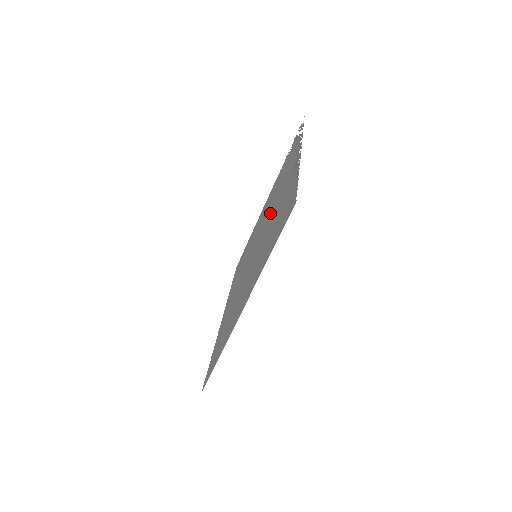
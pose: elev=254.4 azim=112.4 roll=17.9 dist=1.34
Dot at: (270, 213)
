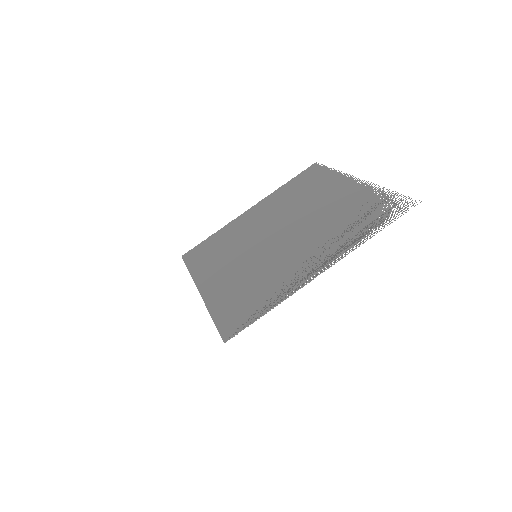
Dot at: (297, 240)
